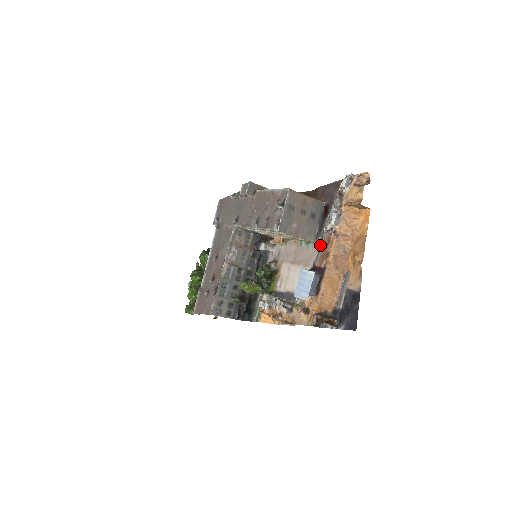
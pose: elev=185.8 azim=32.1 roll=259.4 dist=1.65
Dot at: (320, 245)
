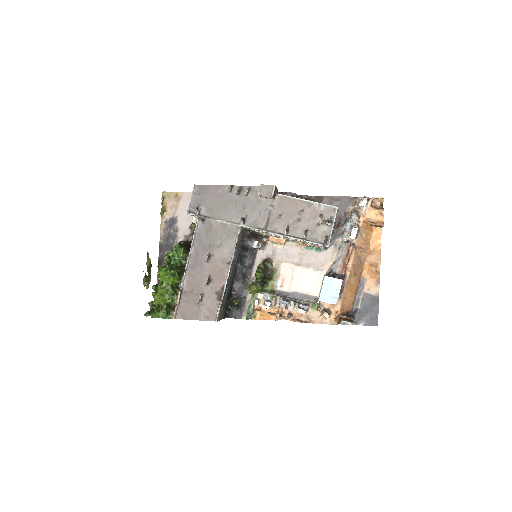
Dot at: (339, 254)
